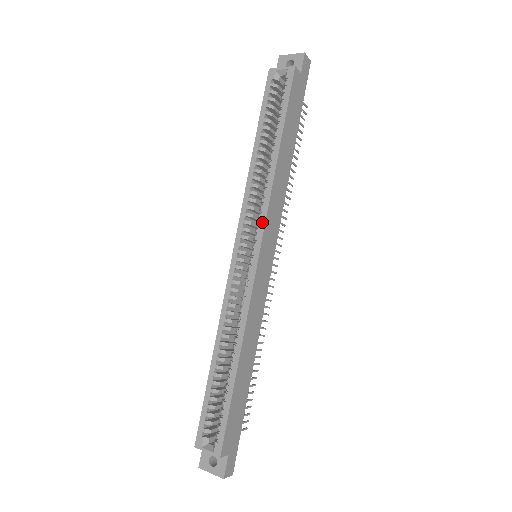
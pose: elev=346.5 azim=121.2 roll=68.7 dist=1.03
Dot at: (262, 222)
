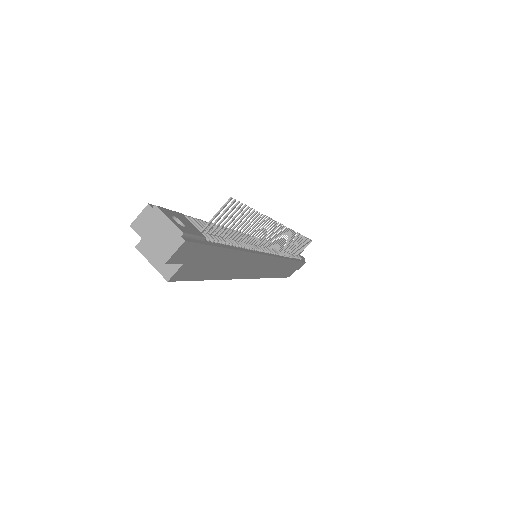
Dot at: occluded
